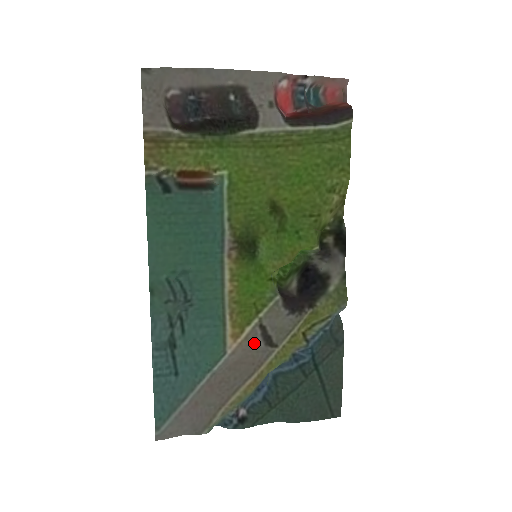
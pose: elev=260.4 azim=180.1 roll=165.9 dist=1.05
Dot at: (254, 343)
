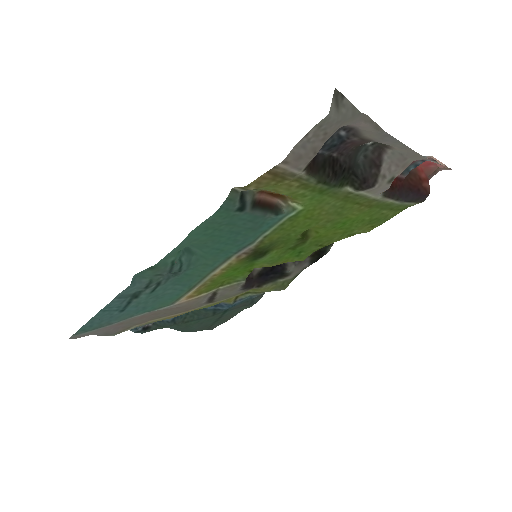
Dot at: (200, 301)
